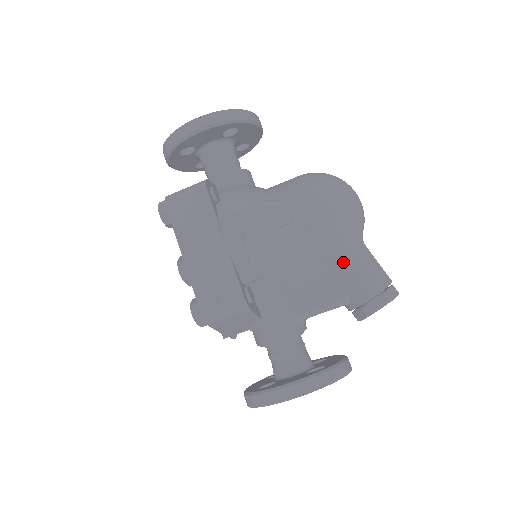
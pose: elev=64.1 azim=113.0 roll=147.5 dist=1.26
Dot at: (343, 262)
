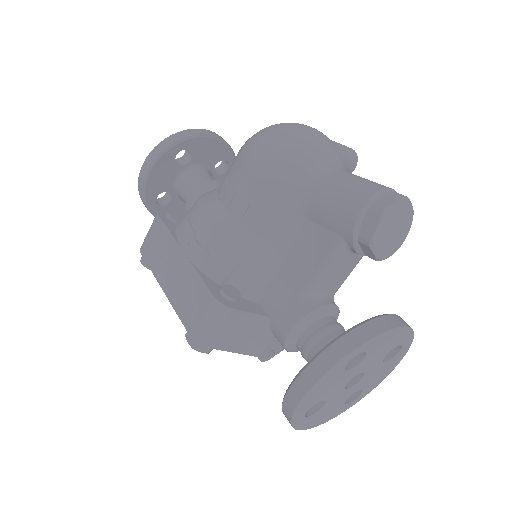
Dot at: (312, 202)
